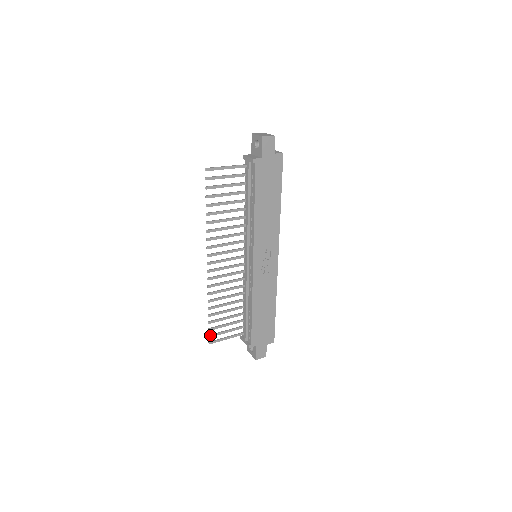
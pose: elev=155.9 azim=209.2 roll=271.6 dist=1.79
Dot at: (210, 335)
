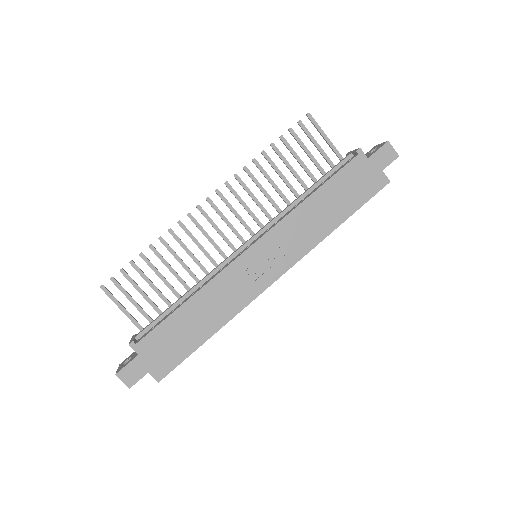
Dot at: (114, 278)
